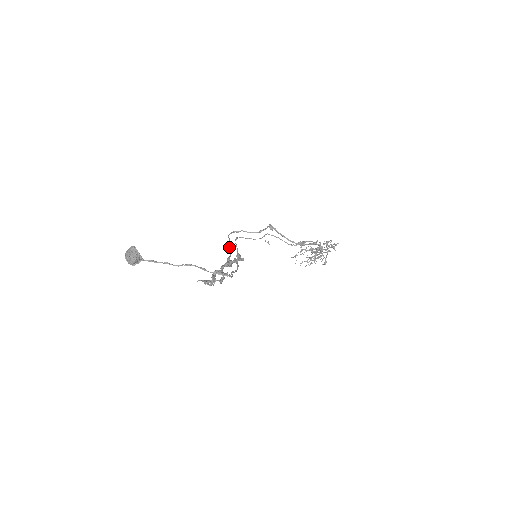
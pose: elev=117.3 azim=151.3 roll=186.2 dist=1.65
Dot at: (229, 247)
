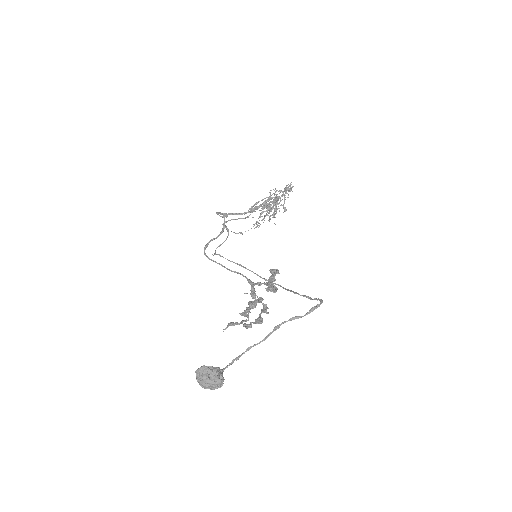
Dot at: (230, 270)
